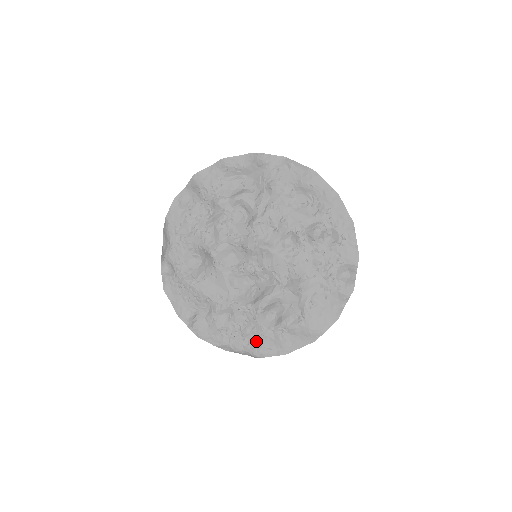
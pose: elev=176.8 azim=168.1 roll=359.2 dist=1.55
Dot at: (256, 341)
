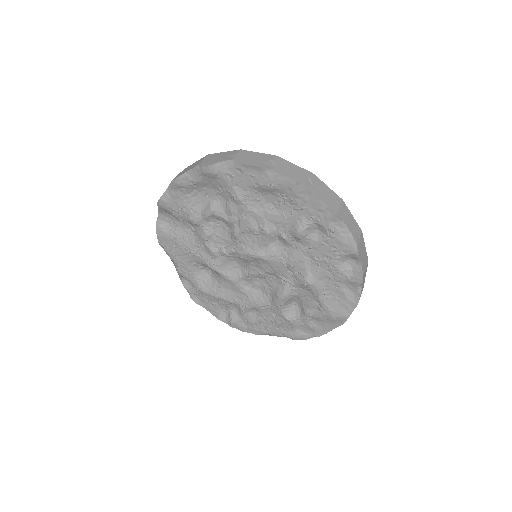
Dot at: (290, 329)
